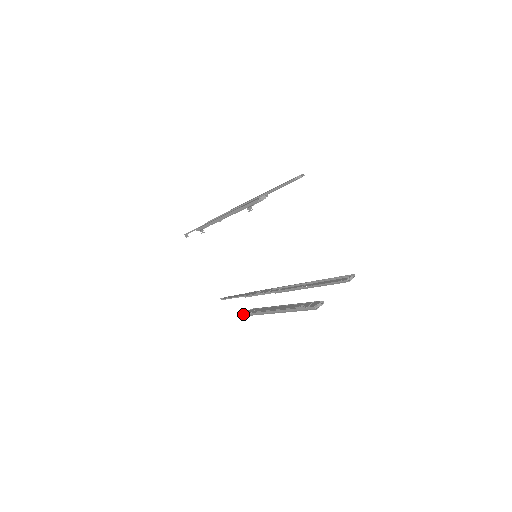
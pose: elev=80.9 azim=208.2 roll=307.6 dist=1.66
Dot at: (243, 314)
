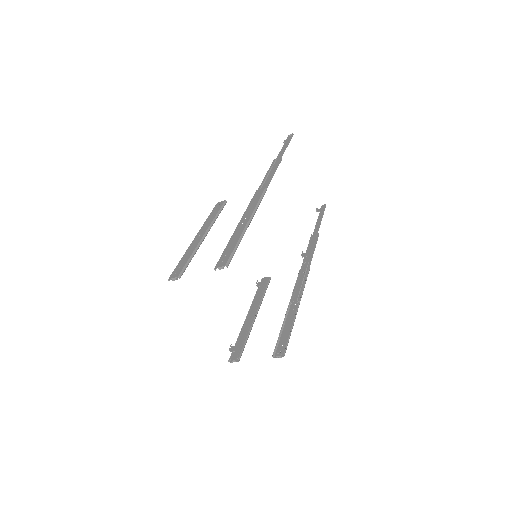
Dot at: (262, 278)
